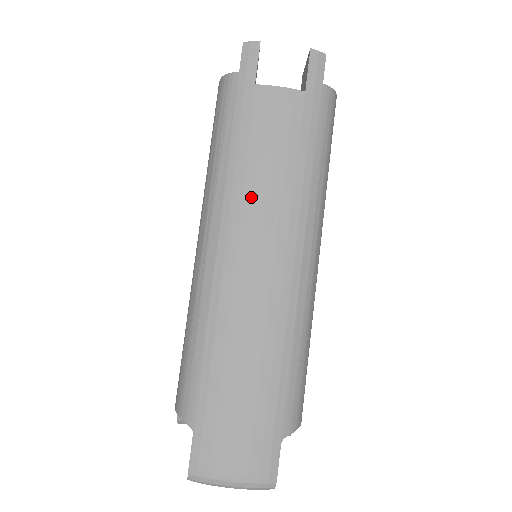
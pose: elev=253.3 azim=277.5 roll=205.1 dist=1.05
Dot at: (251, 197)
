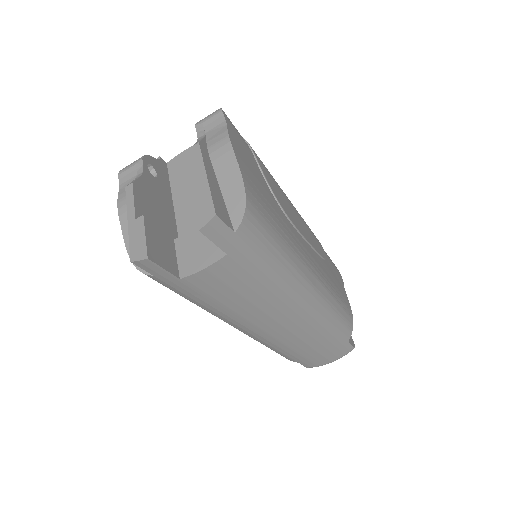
Dot at: (247, 315)
